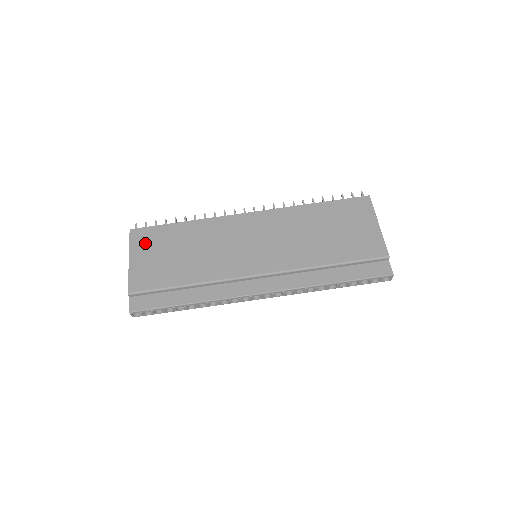
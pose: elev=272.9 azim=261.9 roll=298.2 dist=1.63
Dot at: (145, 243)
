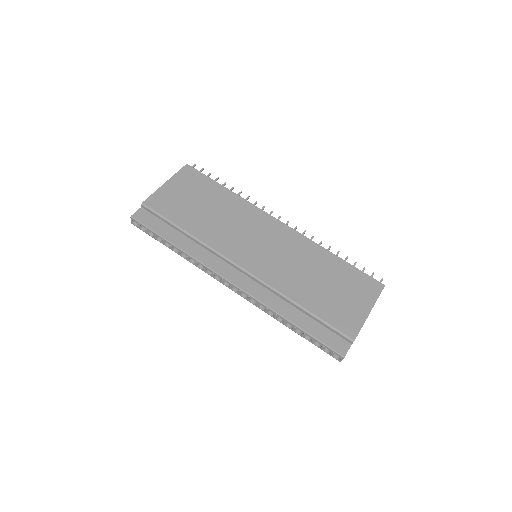
Dot at: (187, 181)
